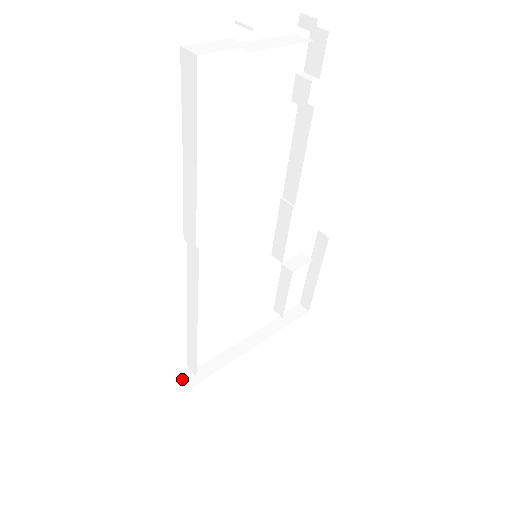
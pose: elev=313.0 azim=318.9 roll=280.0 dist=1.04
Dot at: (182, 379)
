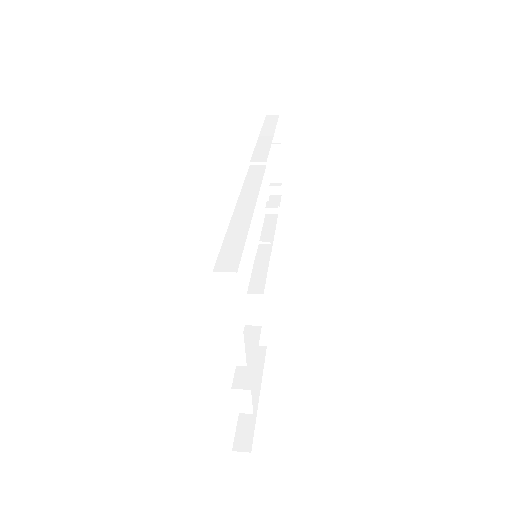
Dot at: occluded
